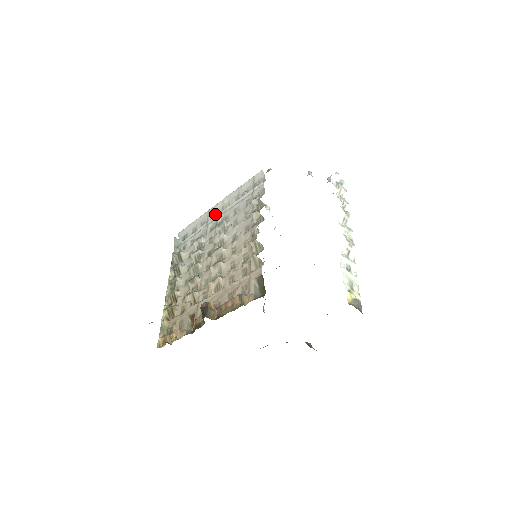
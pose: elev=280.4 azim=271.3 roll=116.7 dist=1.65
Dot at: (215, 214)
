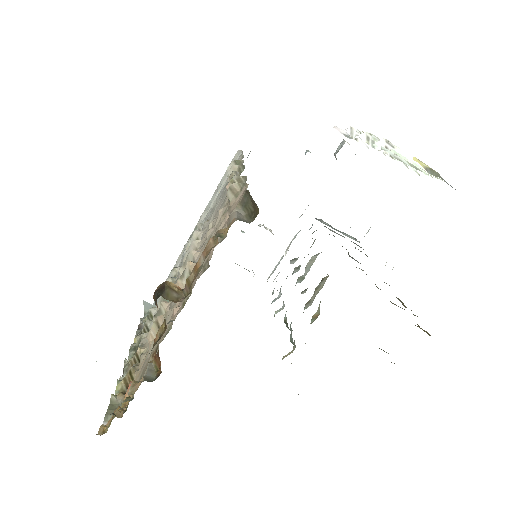
Dot at: occluded
